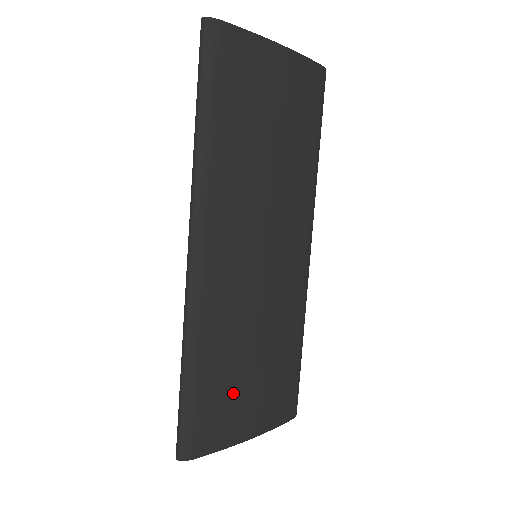
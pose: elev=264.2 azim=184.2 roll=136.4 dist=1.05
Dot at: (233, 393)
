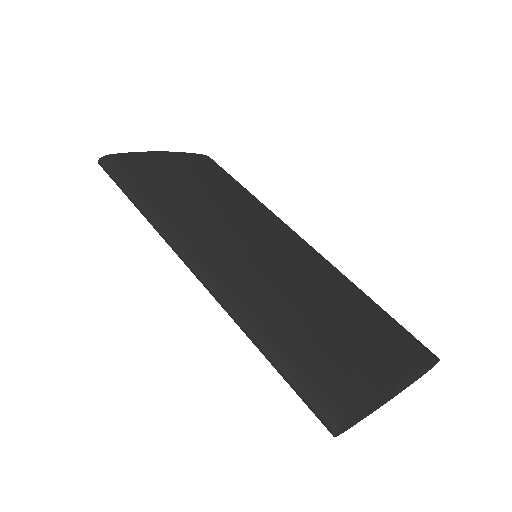
Dot at: (333, 346)
